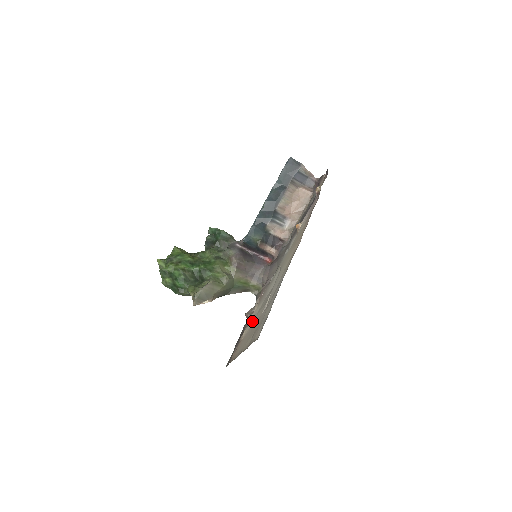
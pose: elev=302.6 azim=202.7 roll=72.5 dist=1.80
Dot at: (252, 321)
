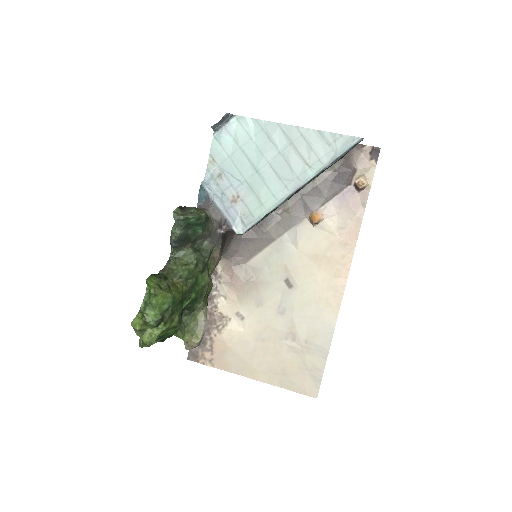
Dot at: (239, 325)
